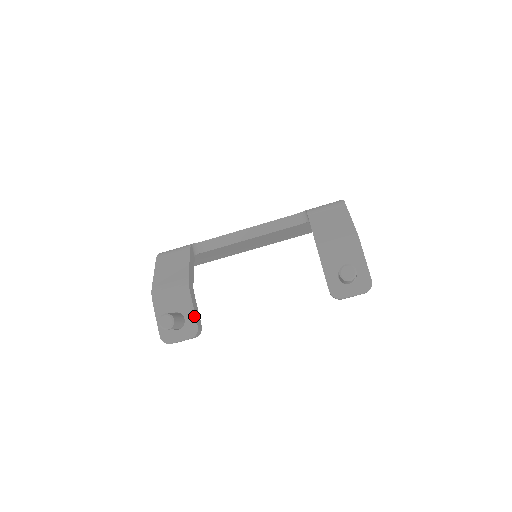
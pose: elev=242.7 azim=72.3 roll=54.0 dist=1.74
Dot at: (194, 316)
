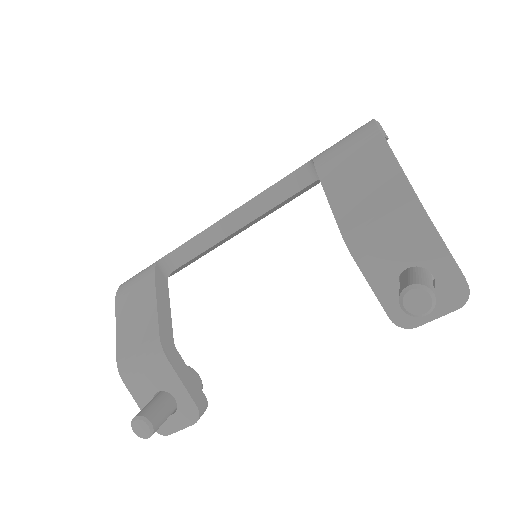
Dot at: (186, 393)
